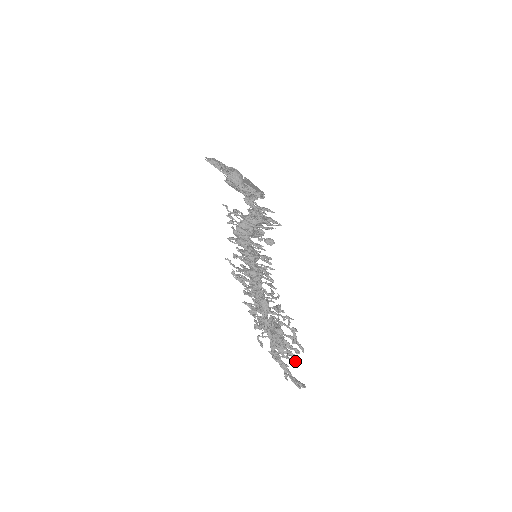
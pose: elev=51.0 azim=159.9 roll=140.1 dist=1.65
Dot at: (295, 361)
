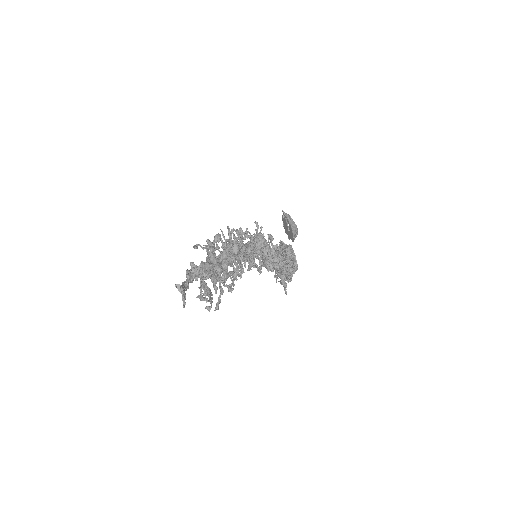
Dot at: (205, 283)
